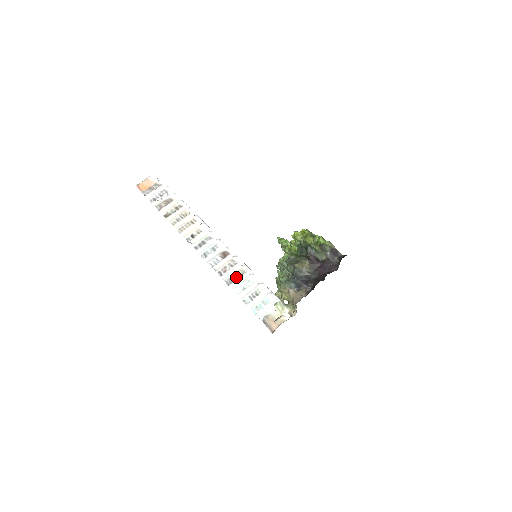
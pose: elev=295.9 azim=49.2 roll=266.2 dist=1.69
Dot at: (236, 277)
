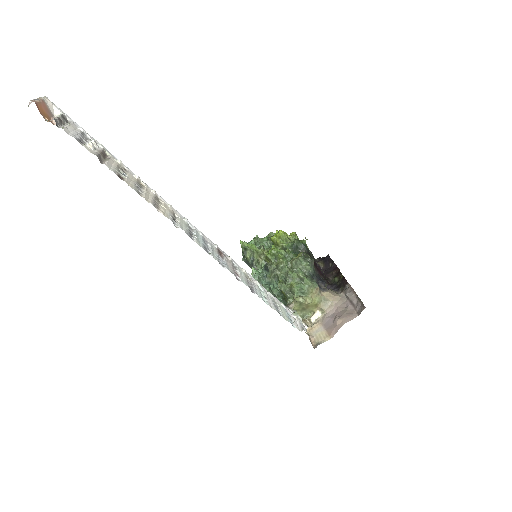
Dot at: (250, 283)
